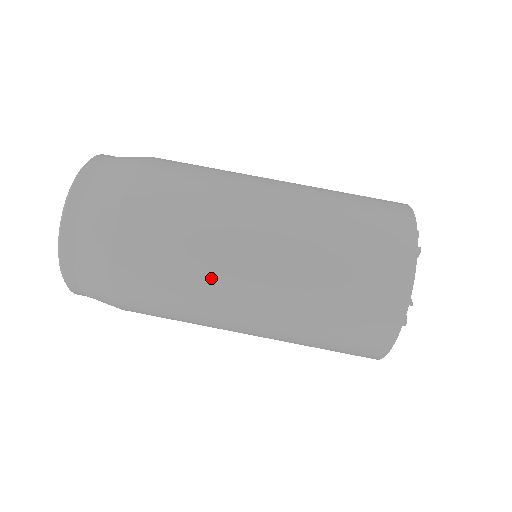
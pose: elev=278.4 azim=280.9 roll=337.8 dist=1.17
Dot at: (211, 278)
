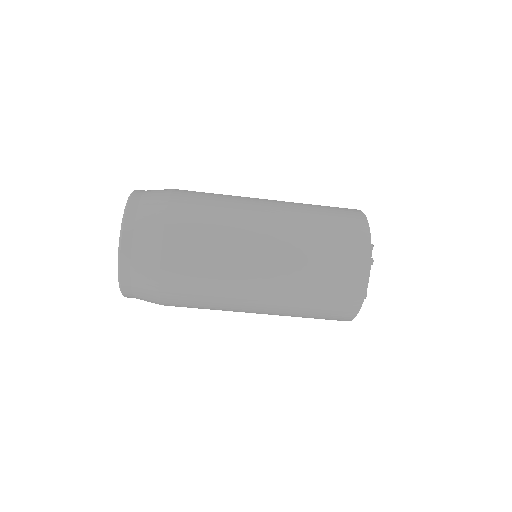
Dot at: occluded
